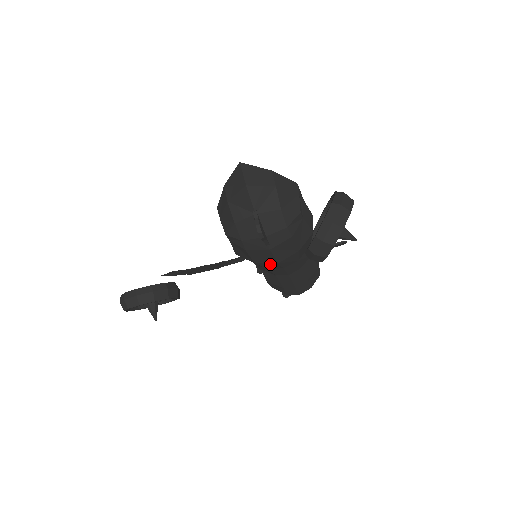
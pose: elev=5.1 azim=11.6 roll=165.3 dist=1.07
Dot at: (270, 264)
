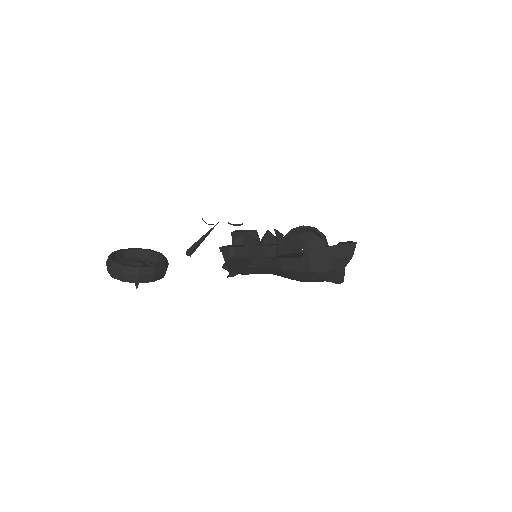
Dot at: occluded
